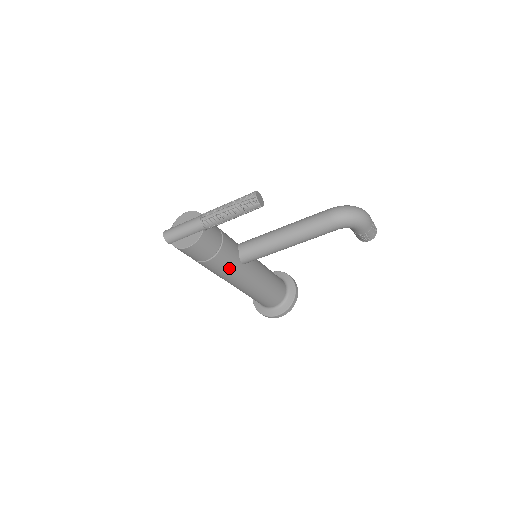
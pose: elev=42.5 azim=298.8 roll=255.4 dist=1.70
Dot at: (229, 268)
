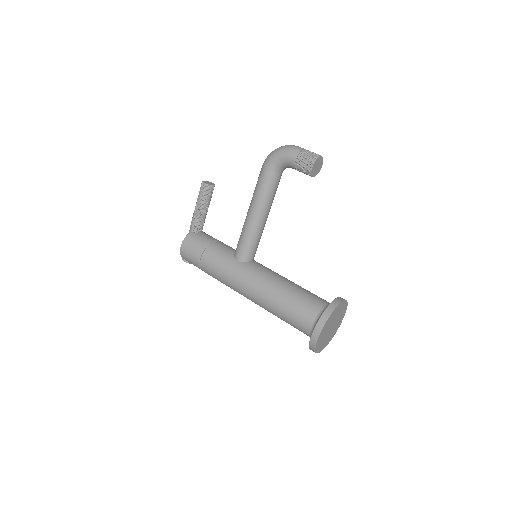
Dot at: (223, 265)
